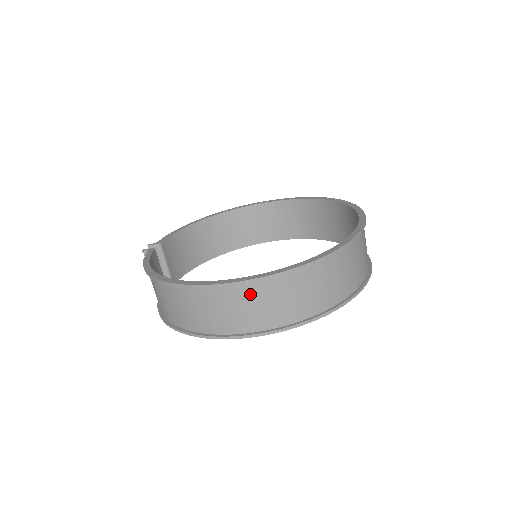
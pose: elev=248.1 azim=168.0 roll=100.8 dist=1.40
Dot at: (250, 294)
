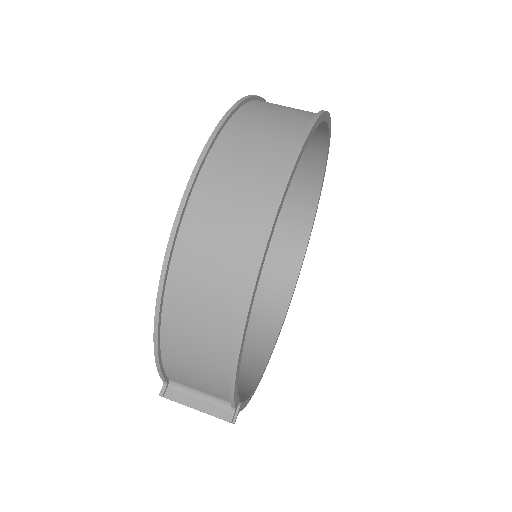
Dot at: (233, 145)
